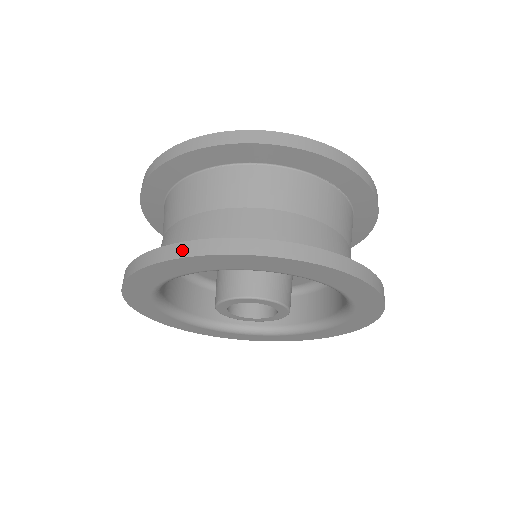
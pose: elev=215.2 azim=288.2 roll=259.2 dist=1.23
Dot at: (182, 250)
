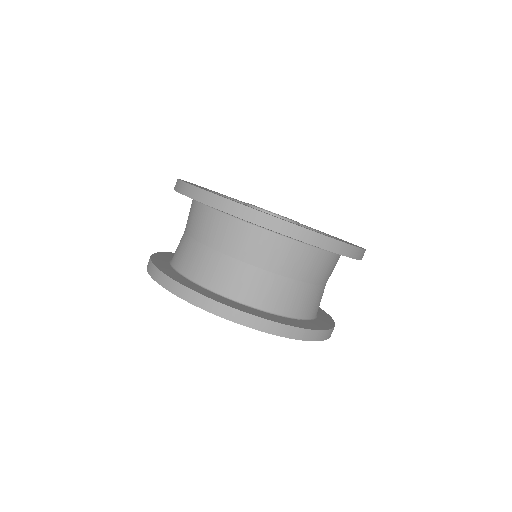
Dot at: (196, 299)
